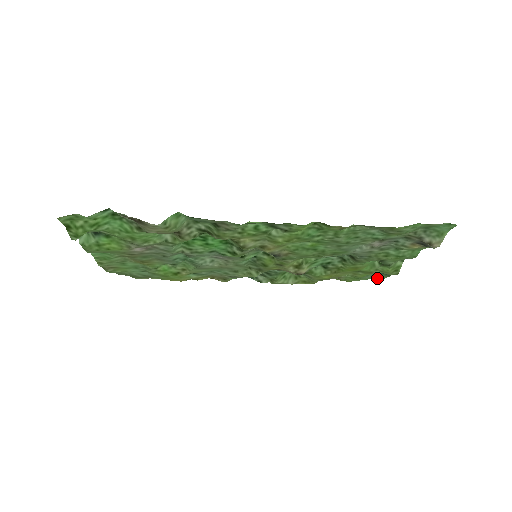
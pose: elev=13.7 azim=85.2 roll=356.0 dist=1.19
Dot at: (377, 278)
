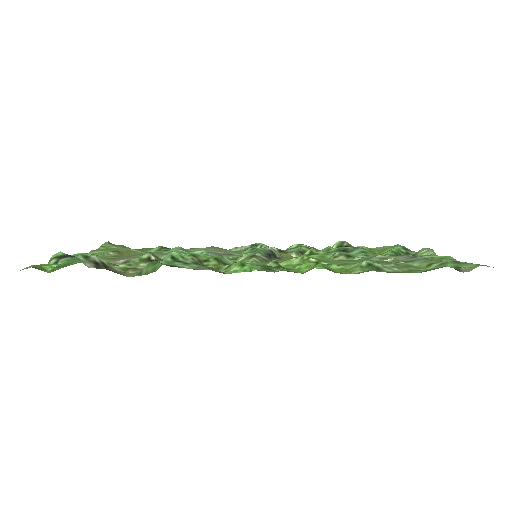
Dot at: occluded
